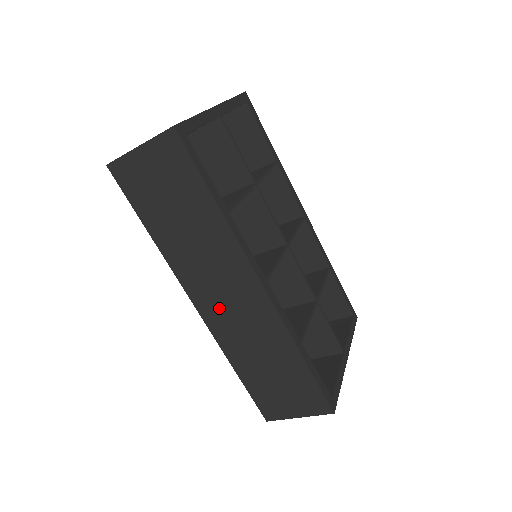
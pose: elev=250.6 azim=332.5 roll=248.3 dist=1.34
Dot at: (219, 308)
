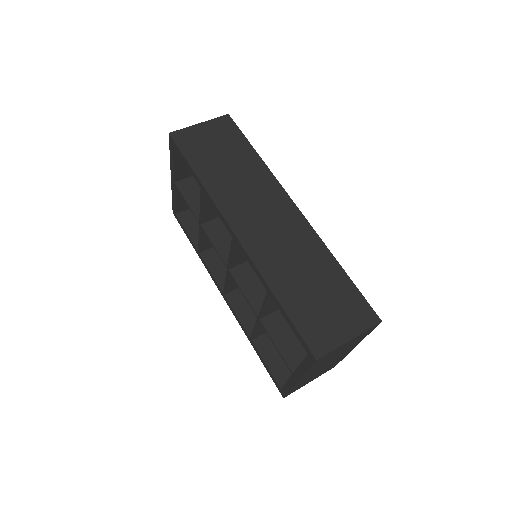
Dot at: (258, 230)
